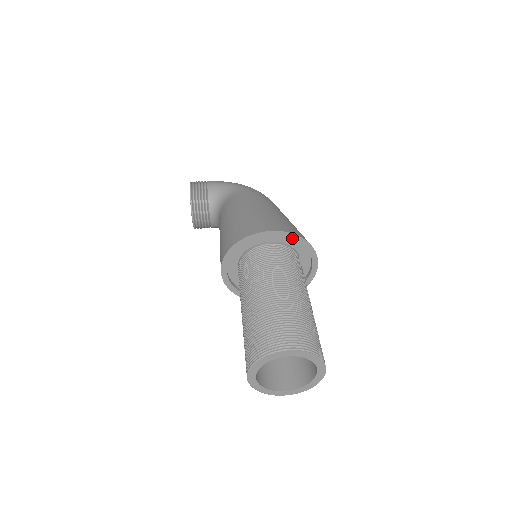
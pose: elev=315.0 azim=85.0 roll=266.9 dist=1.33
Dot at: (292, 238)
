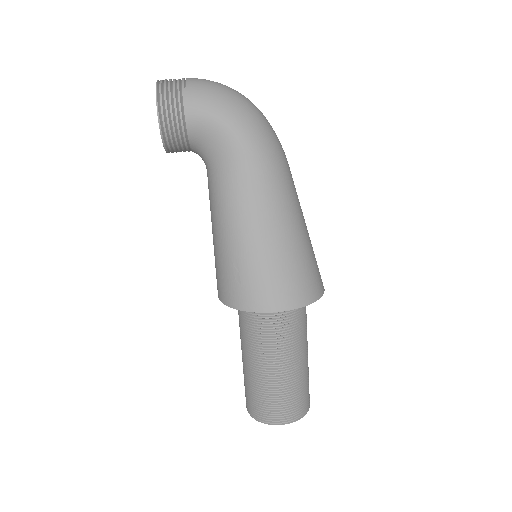
Dot at: (300, 305)
